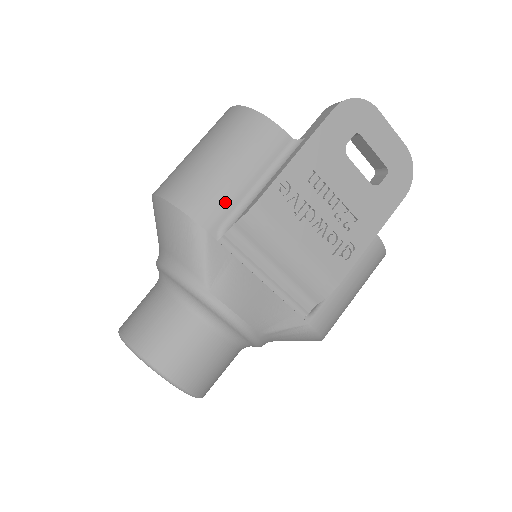
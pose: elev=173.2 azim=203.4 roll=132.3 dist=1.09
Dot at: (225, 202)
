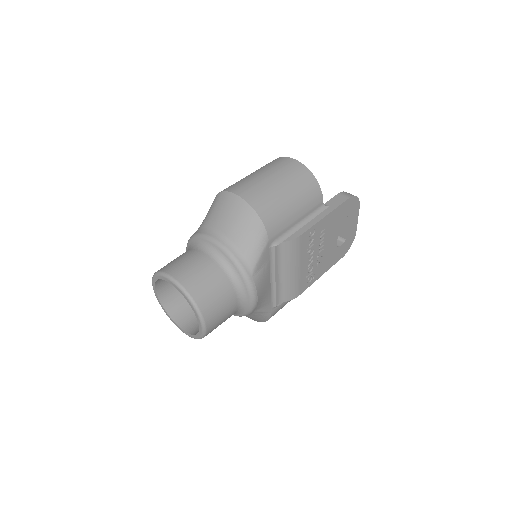
Dot at: (283, 226)
